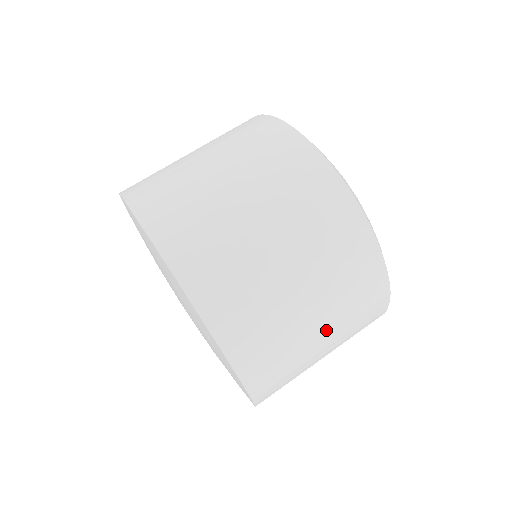
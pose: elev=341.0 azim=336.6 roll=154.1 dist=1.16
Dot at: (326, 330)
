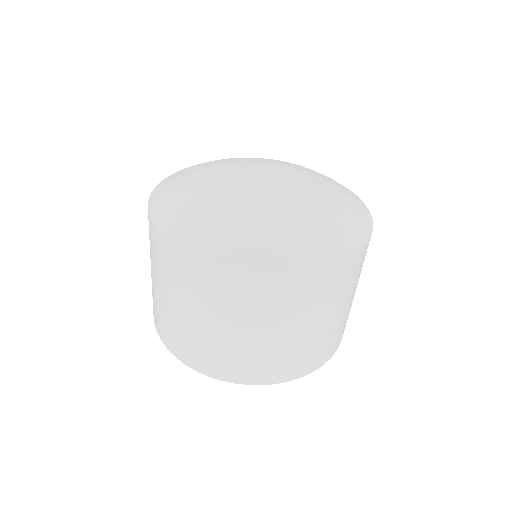
Dot at: occluded
